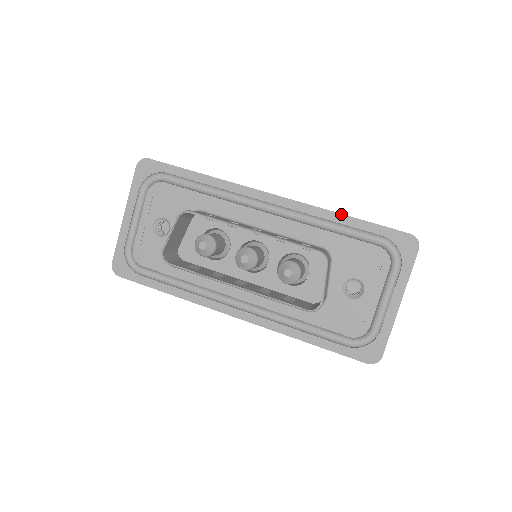
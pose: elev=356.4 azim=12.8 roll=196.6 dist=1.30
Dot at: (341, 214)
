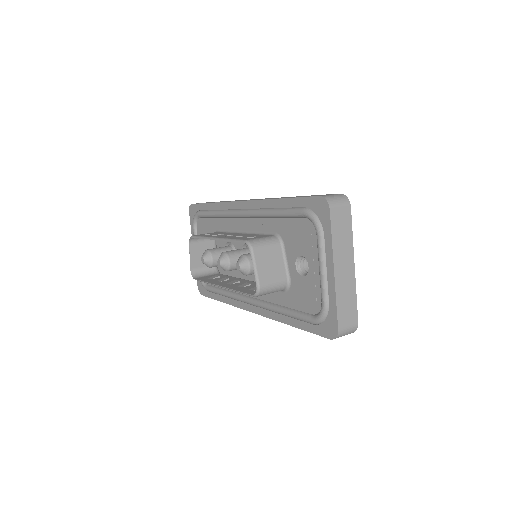
Dot at: (276, 199)
